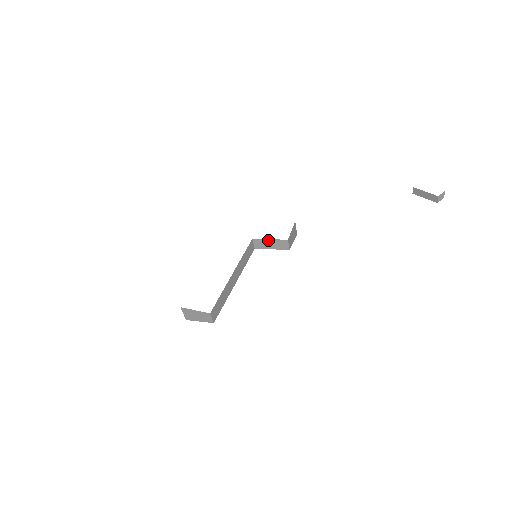
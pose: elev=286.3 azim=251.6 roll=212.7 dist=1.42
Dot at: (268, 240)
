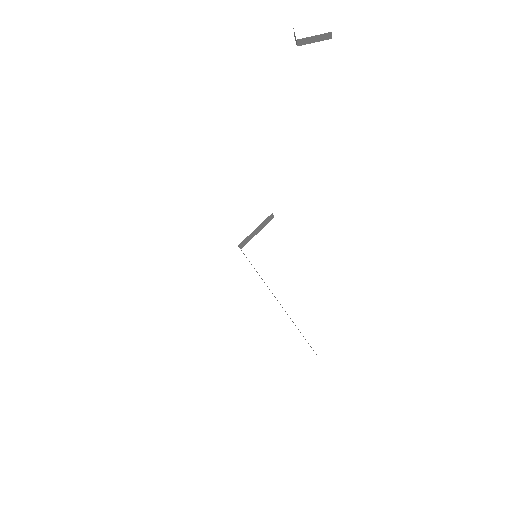
Dot at: (253, 231)
